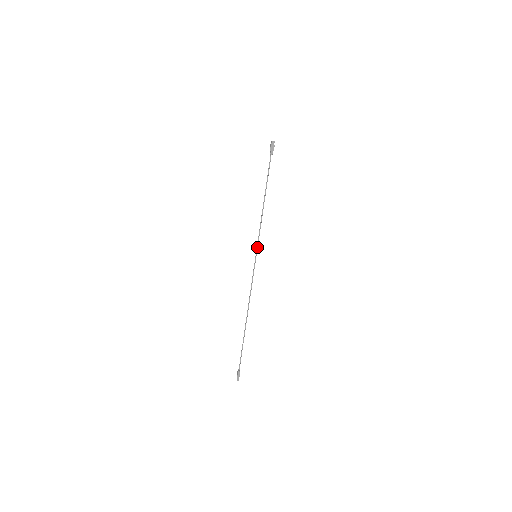
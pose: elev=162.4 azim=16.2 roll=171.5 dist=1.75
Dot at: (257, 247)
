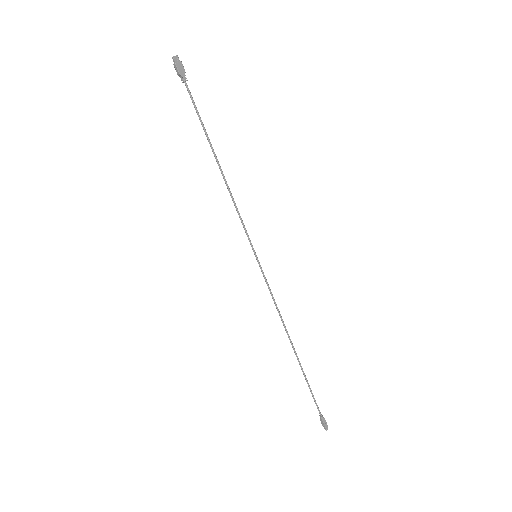
Dot at: (250, 242)
